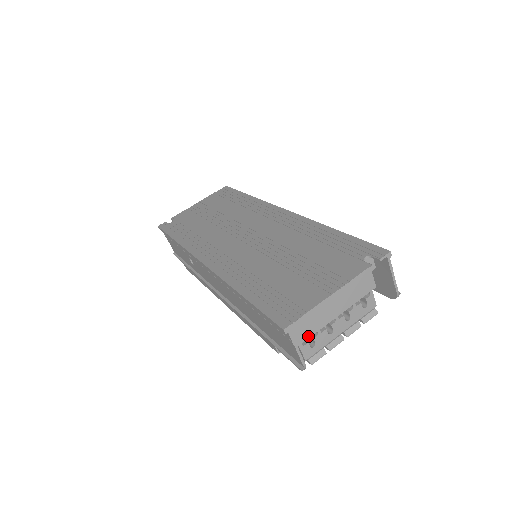
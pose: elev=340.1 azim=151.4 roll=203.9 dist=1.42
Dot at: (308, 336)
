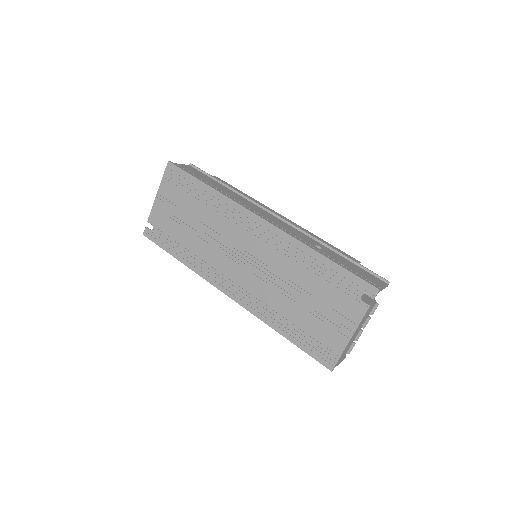
Dot at: occluded
